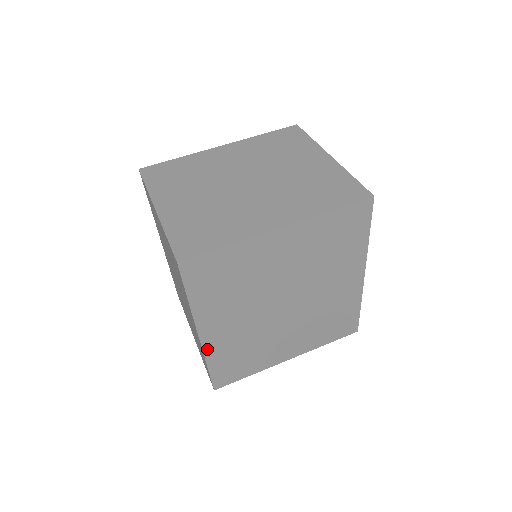
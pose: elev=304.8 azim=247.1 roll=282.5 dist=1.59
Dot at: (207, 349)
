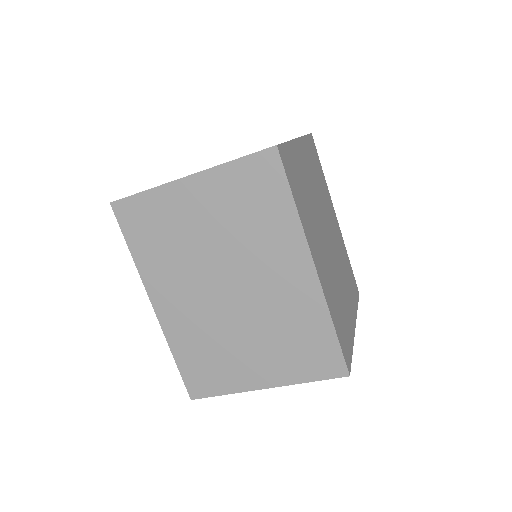
Dot at: (324, 293)
